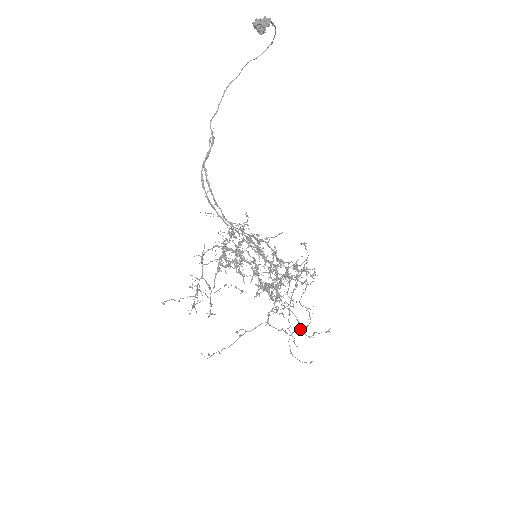
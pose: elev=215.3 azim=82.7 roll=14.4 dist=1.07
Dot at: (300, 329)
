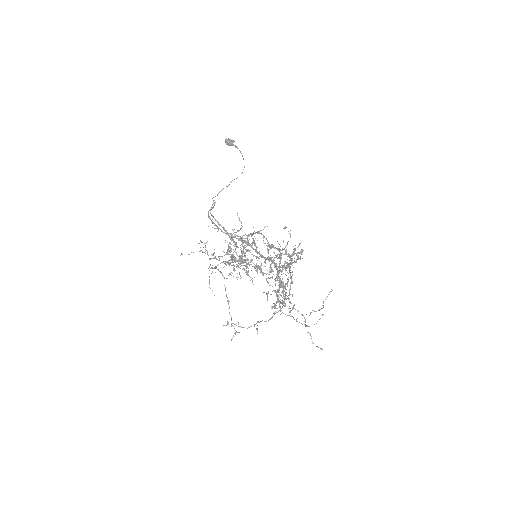
Dot at: occluded
